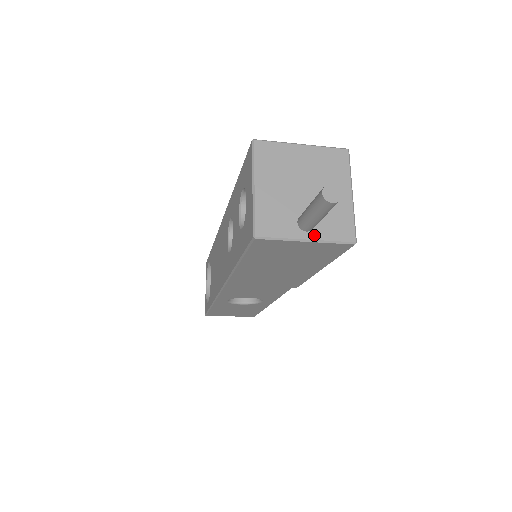
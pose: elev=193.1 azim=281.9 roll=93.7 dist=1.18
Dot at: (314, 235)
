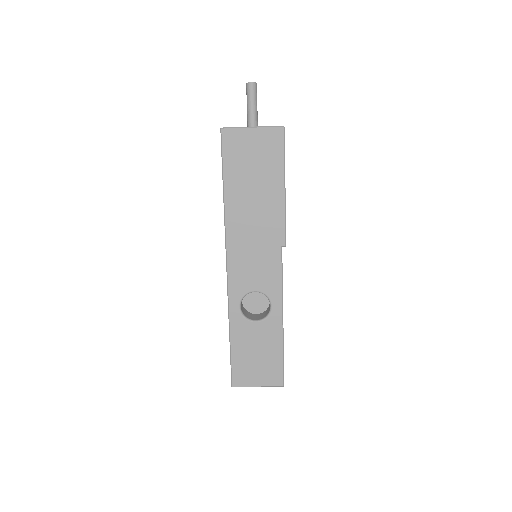
Dot at: (257, 127)
